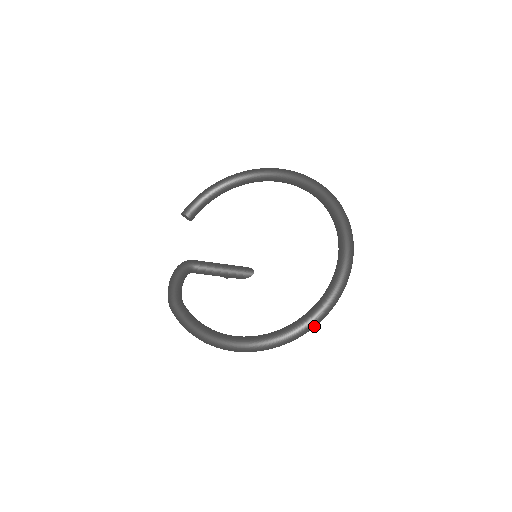
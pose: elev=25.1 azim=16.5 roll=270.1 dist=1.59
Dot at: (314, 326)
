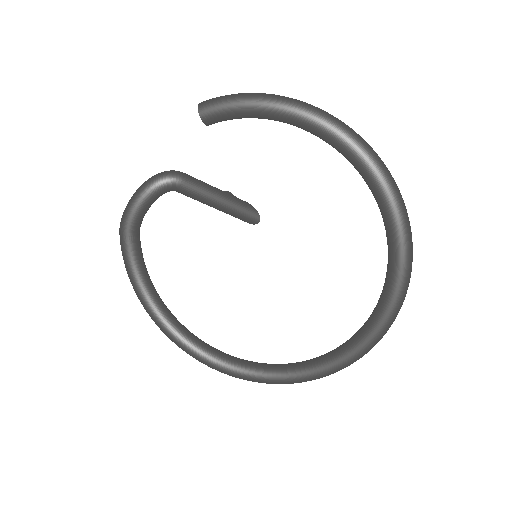
Dot at: occluded
